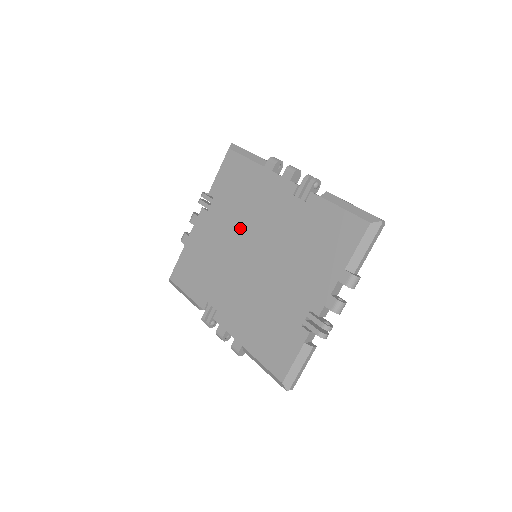
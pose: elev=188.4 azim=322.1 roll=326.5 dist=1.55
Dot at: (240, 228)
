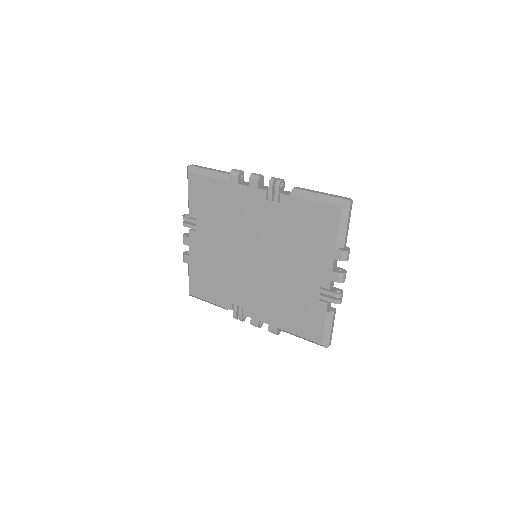
Dot at: (232, 238)
